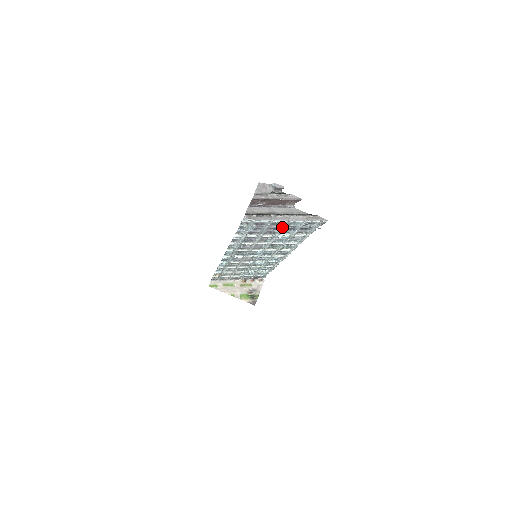
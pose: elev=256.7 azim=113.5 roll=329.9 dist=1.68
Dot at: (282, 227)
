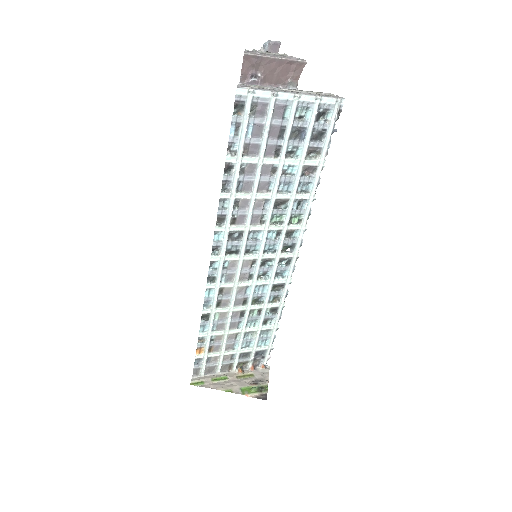
Dot at: (288, 127)
